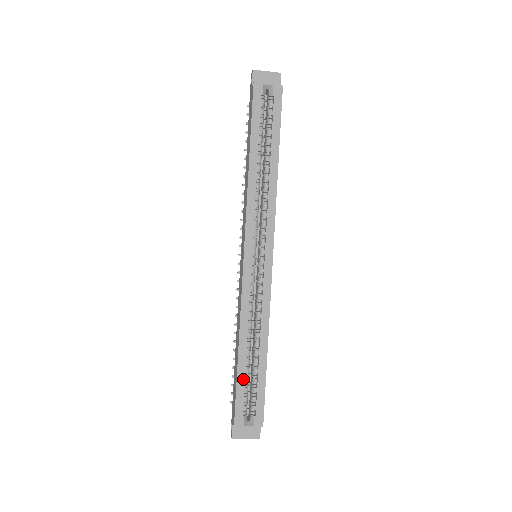
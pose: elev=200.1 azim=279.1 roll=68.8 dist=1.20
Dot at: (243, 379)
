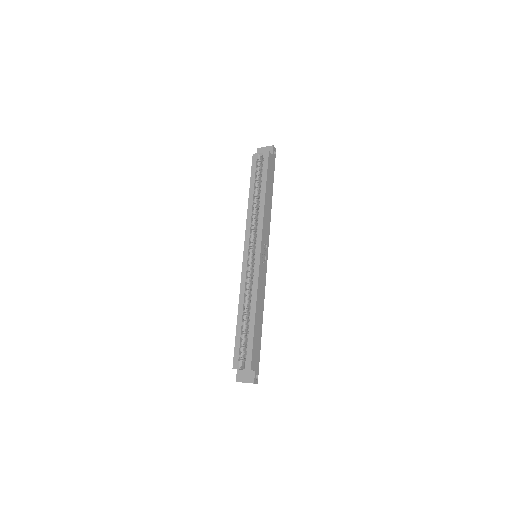
Dot at: (239, 335)
